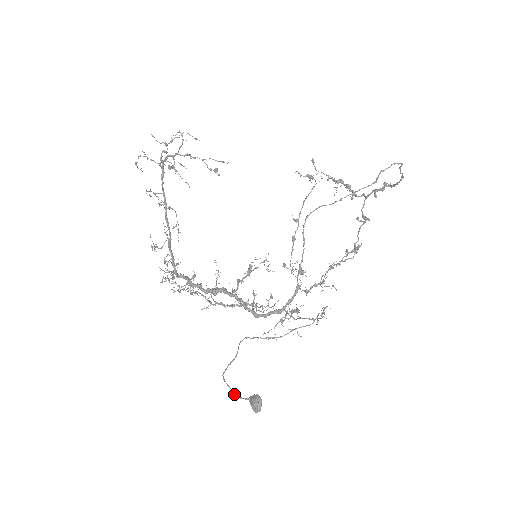
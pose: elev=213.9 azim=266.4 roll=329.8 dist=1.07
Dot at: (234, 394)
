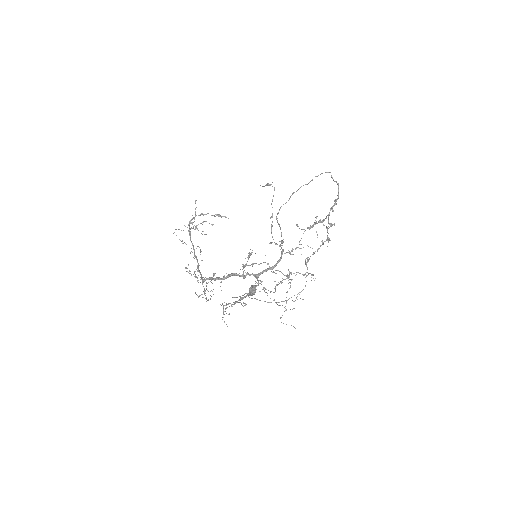
Dot at: occluded
